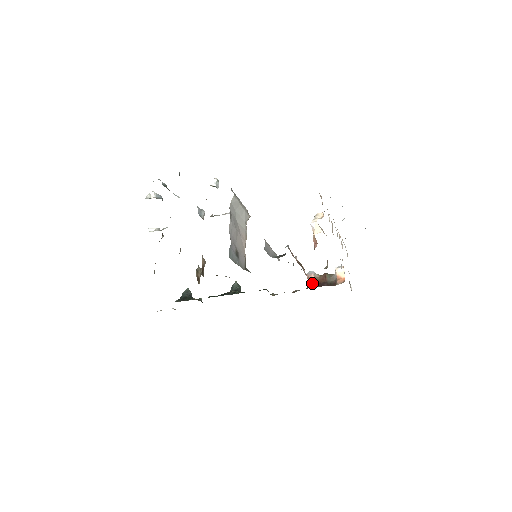
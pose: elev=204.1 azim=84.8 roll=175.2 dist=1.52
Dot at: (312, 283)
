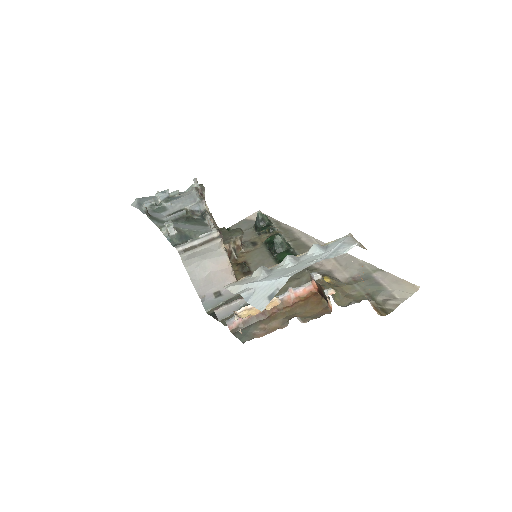
Dot at: (314, 288)
